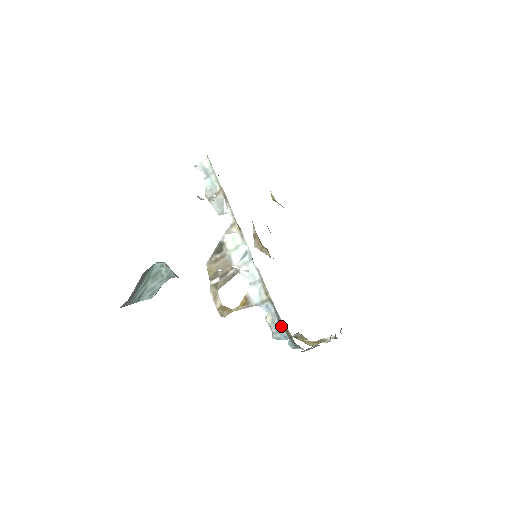
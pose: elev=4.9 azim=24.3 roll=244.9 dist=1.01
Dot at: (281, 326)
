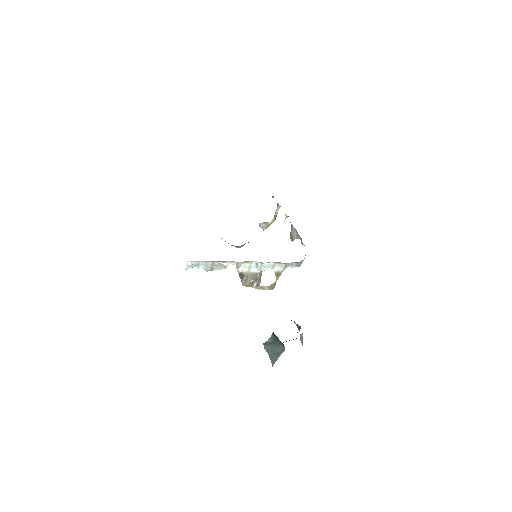
Dot at: (300, 262)
